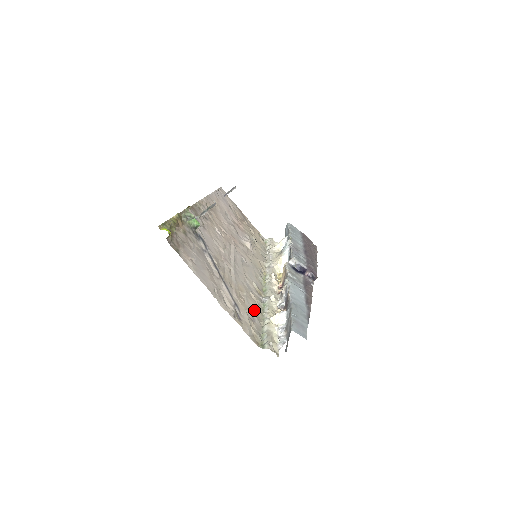
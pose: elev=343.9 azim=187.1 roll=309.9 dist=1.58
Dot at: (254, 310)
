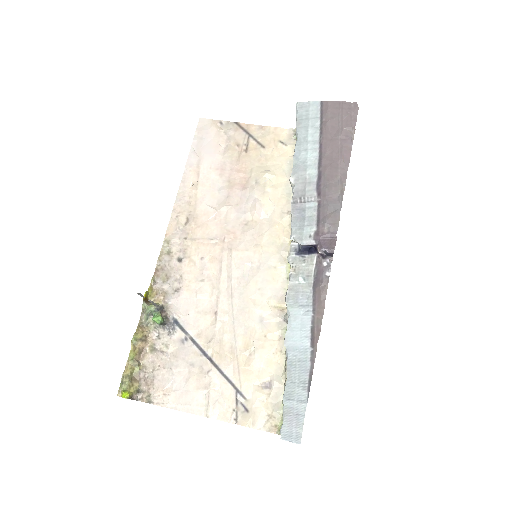
Dot at: (269, 364)
